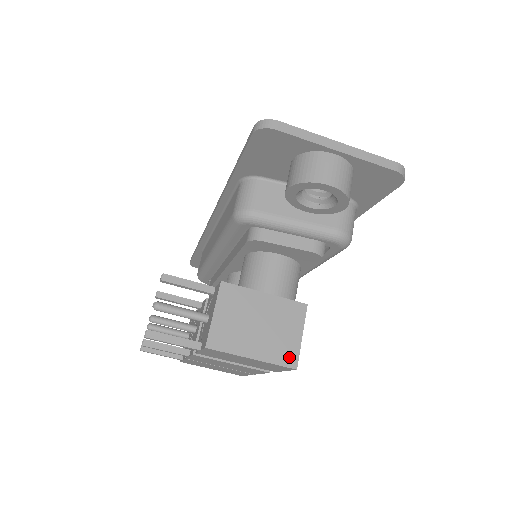
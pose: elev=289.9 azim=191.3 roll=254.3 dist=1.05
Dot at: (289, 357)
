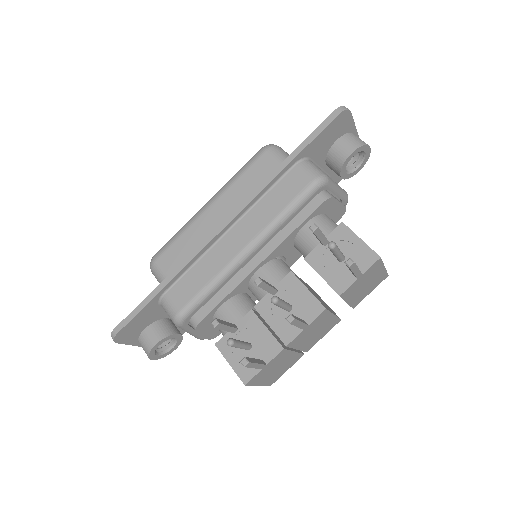
Dot at: occluded
